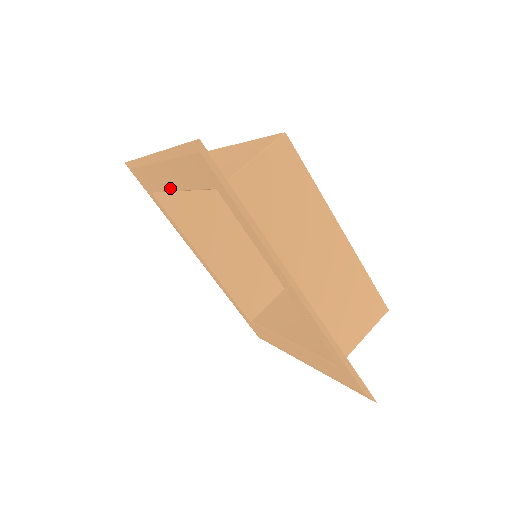
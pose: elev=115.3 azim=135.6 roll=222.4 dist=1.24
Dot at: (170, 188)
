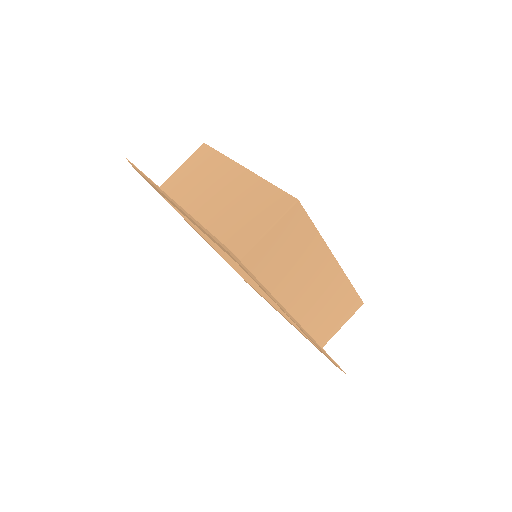
Dot at: (182, 213)
